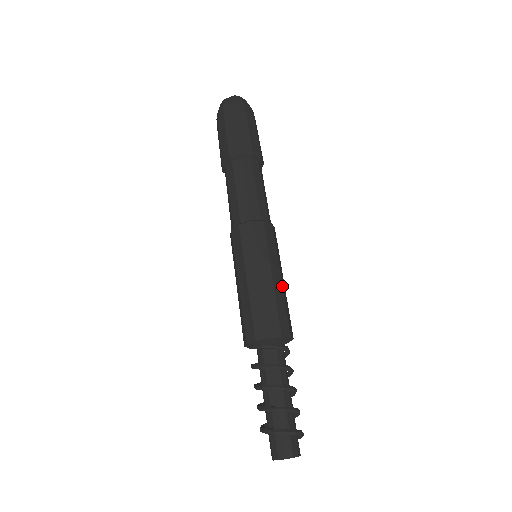
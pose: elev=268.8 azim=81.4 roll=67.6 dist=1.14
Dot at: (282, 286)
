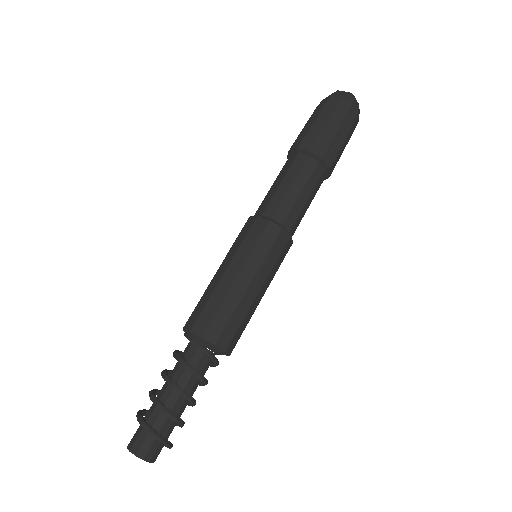
Dot at: (254, 300)
